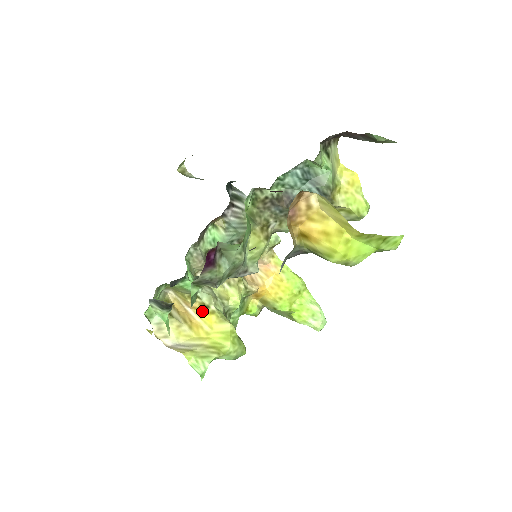
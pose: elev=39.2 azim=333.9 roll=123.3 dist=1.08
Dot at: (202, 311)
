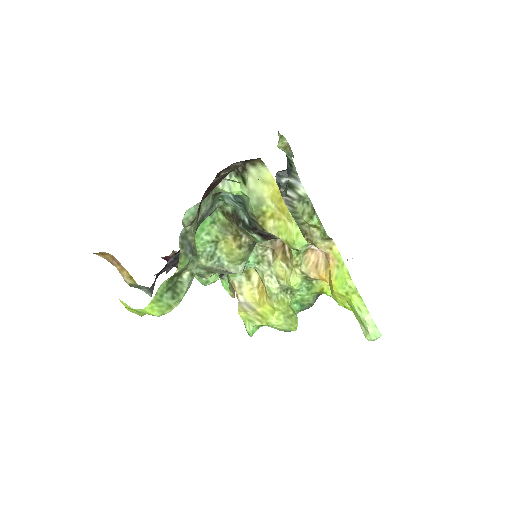
Dot at: occluded
